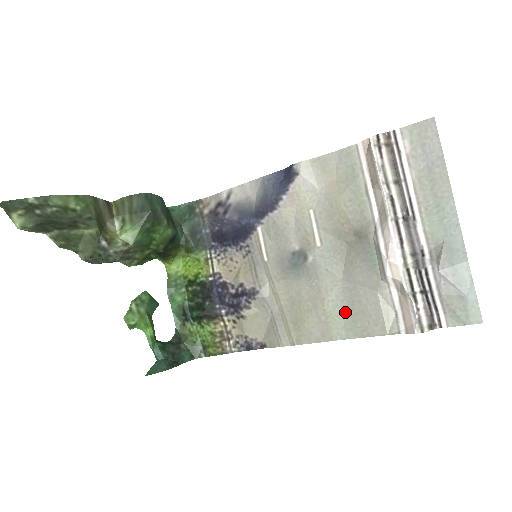
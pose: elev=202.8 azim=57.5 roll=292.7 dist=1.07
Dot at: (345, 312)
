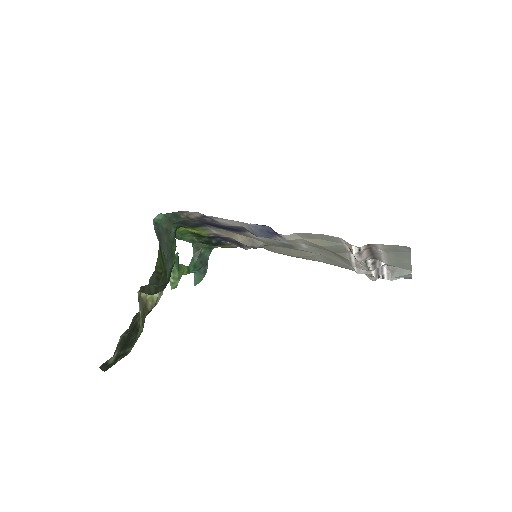
Dot at: (325, 260)
